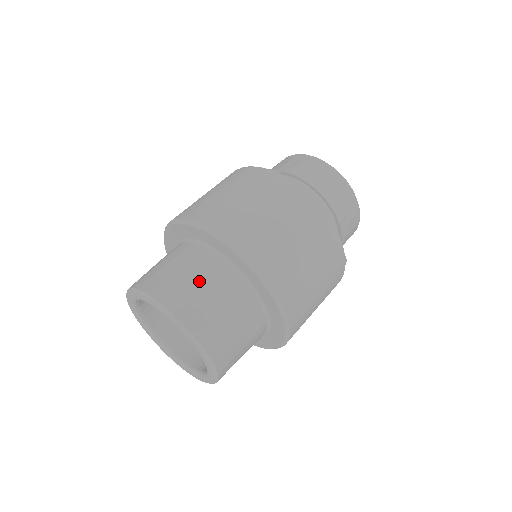
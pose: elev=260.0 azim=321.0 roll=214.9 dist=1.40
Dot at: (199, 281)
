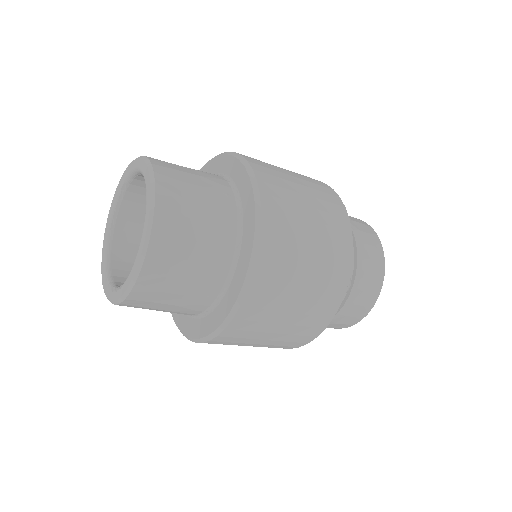
Dot at: (195, 172)
